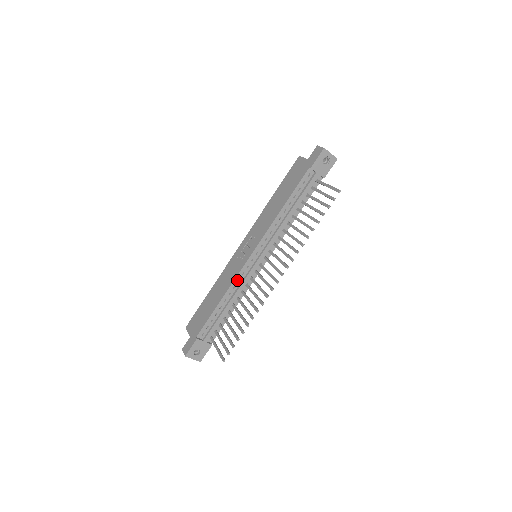
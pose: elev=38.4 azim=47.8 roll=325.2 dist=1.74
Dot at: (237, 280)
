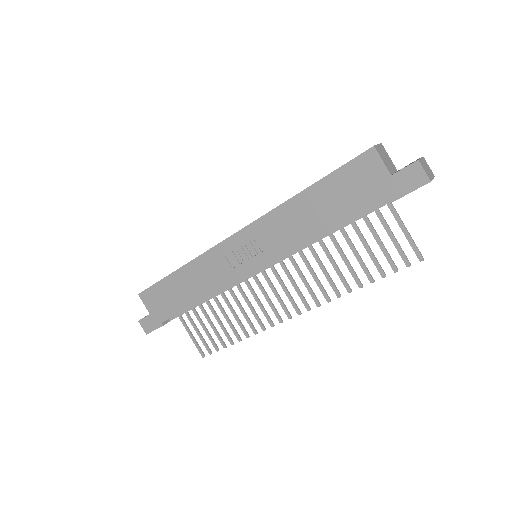
Dot at: (227, 286)
